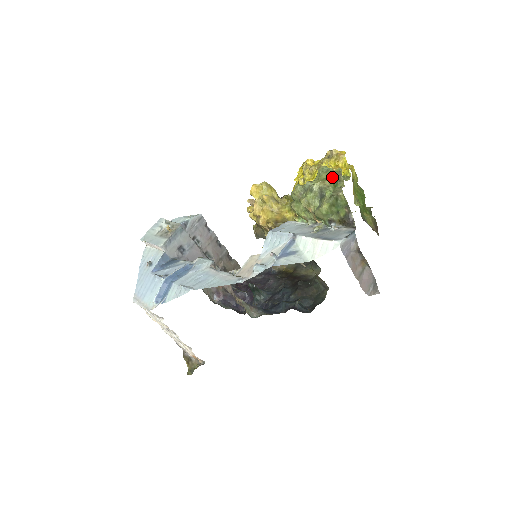
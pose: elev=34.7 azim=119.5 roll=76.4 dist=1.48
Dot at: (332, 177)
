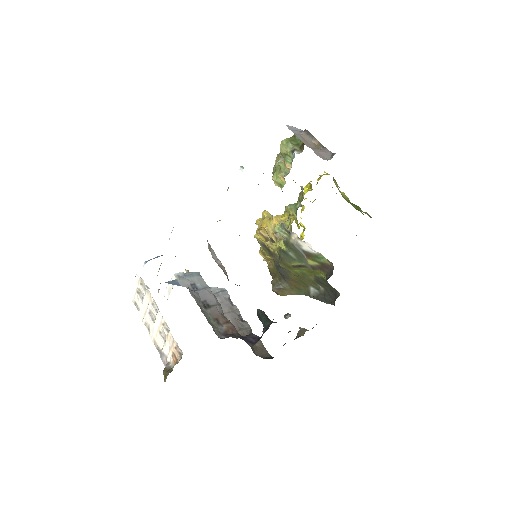
Dot at: occluded
